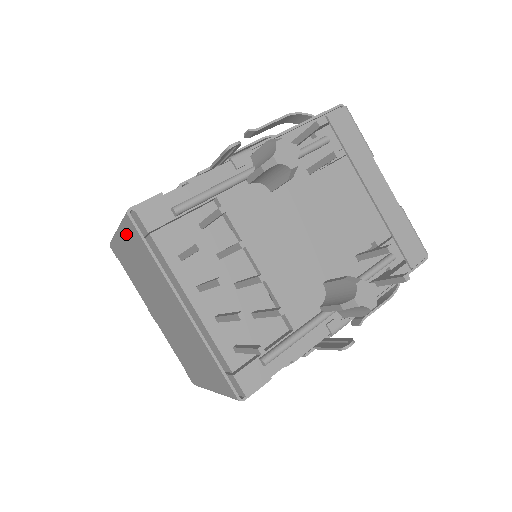
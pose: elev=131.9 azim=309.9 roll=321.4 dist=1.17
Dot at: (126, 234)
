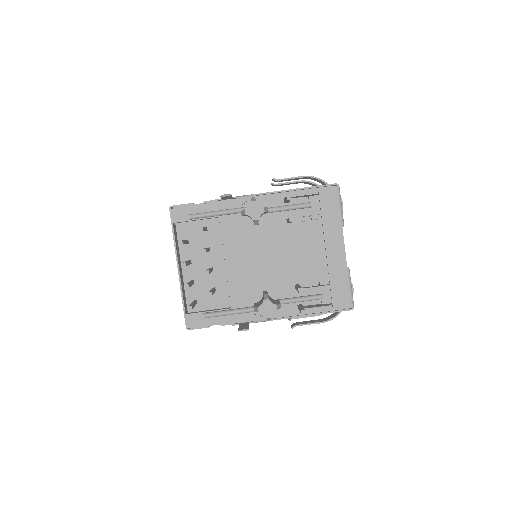
Dot at: occluded
